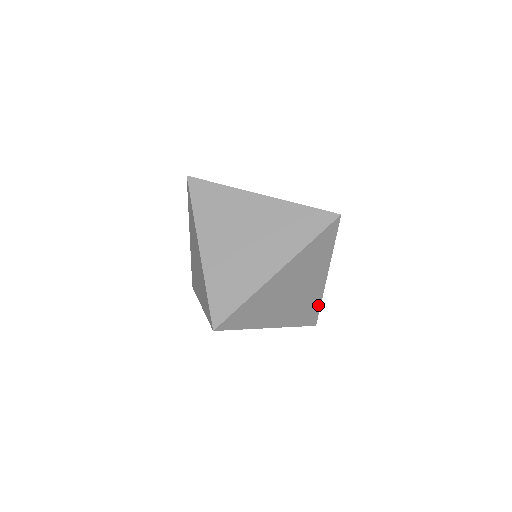
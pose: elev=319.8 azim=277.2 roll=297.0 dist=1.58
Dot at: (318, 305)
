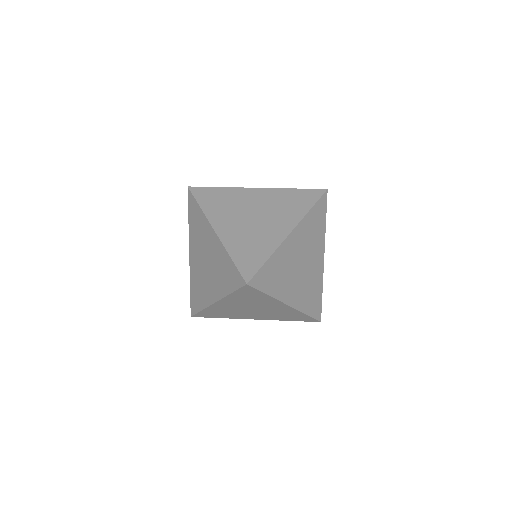
Dot at: (320, 293)
